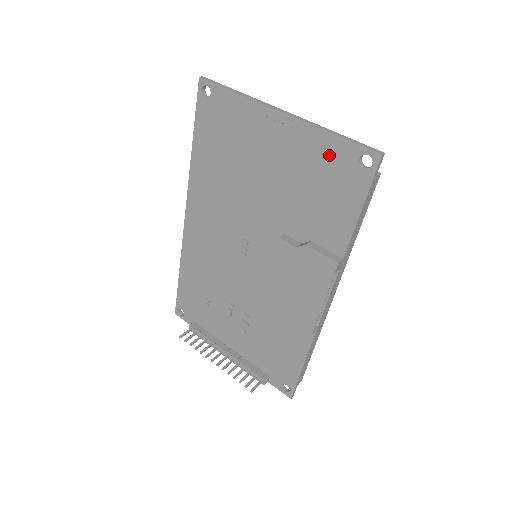
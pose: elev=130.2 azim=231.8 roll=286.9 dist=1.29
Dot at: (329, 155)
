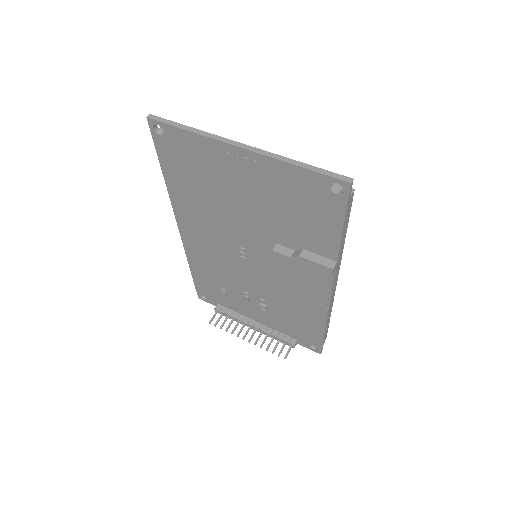
Dot at: (299, 183)
